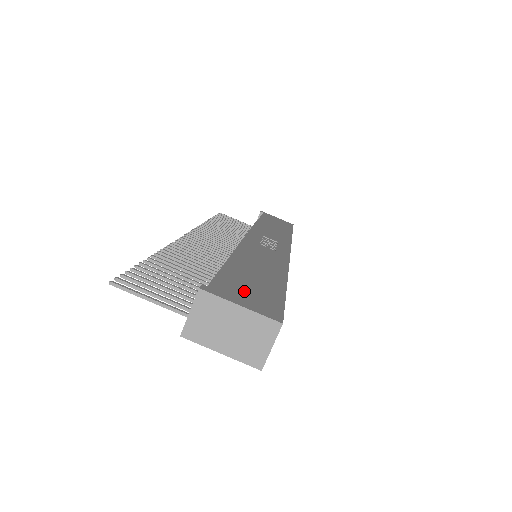
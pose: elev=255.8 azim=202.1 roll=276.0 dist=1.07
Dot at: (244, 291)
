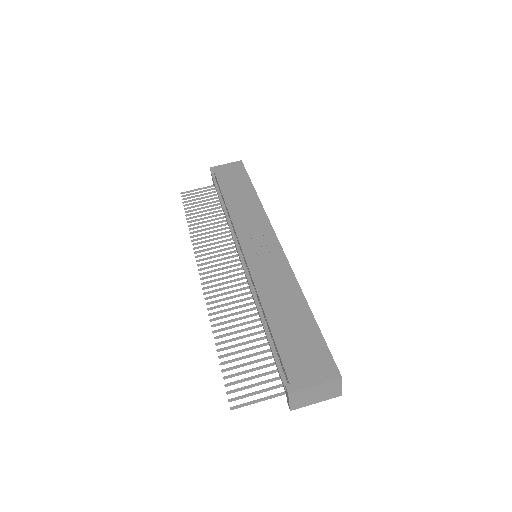
Dot at: (304, 362)
